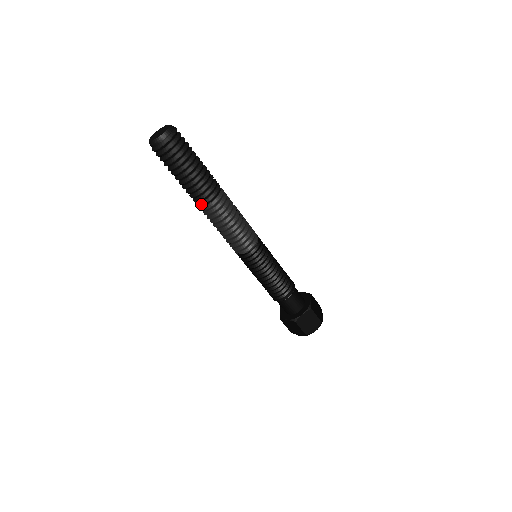
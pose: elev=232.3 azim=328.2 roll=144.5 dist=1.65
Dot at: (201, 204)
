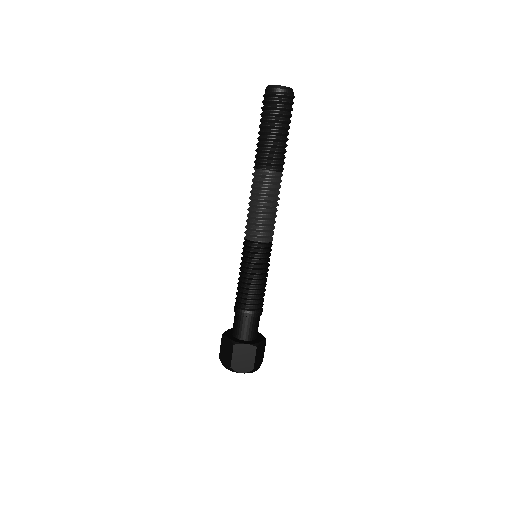
Dot at: (273, 168)
